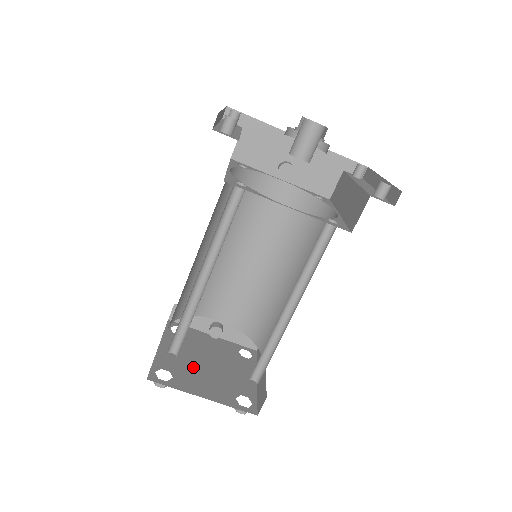
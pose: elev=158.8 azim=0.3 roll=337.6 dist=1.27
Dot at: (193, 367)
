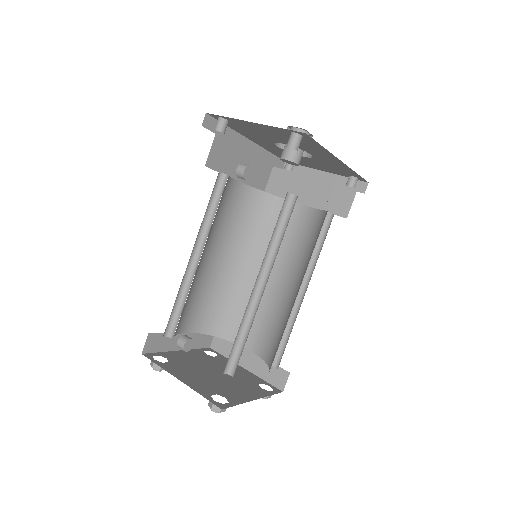
Dot at: (216, 382)
